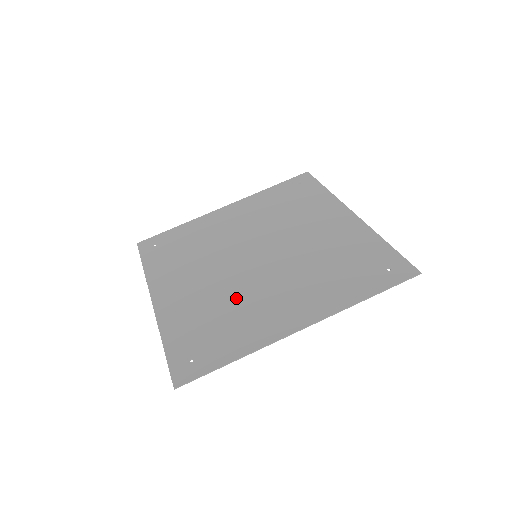
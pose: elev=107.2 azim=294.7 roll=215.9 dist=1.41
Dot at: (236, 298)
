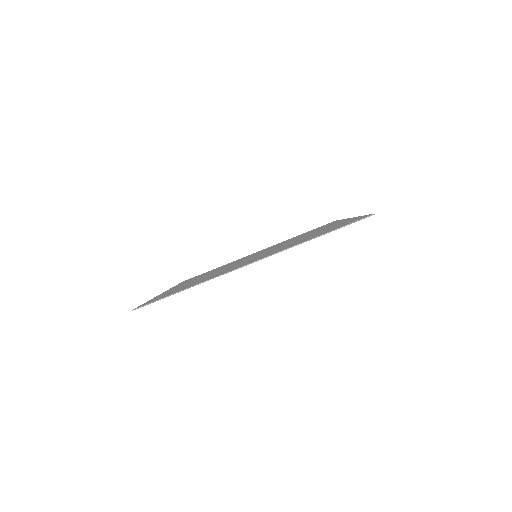
Dot at: (220, 271)
